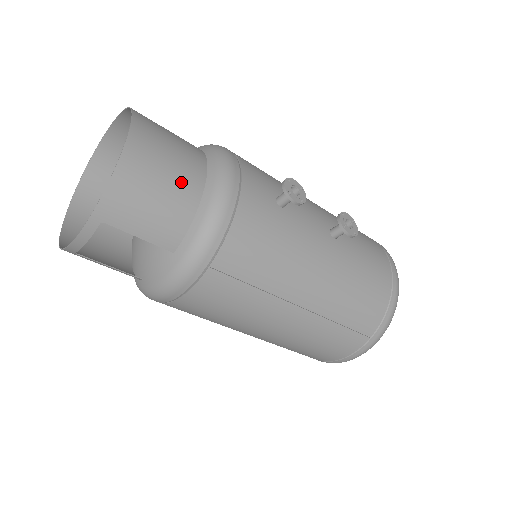
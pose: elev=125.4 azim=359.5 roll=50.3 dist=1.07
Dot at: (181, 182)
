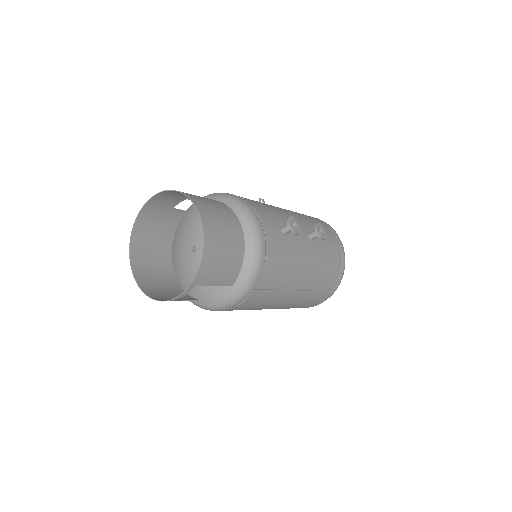
Dot at: (234, 244)
